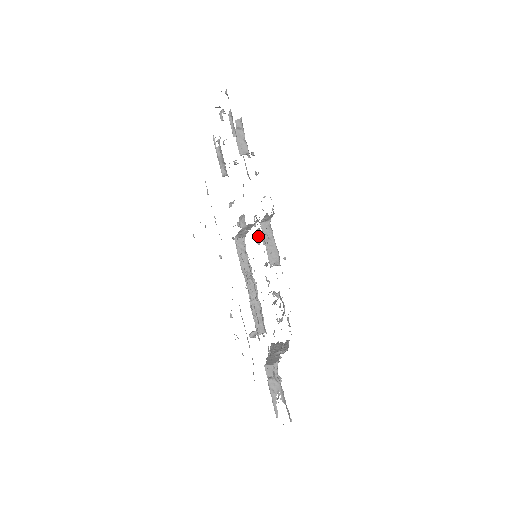
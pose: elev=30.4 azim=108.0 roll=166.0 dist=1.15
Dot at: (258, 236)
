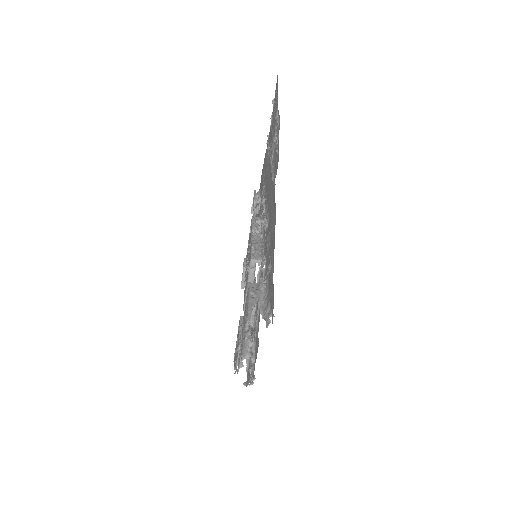
Dot at: (254, 271)
